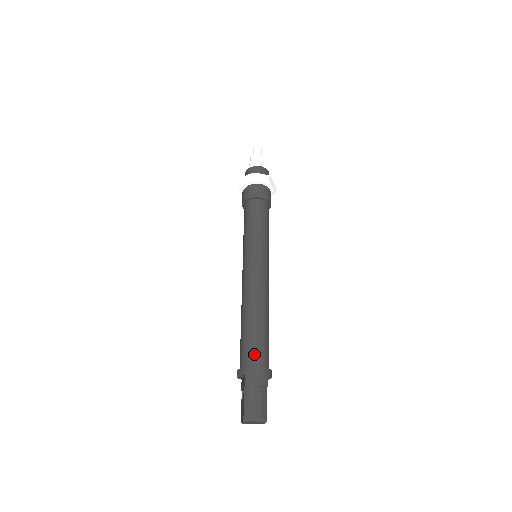
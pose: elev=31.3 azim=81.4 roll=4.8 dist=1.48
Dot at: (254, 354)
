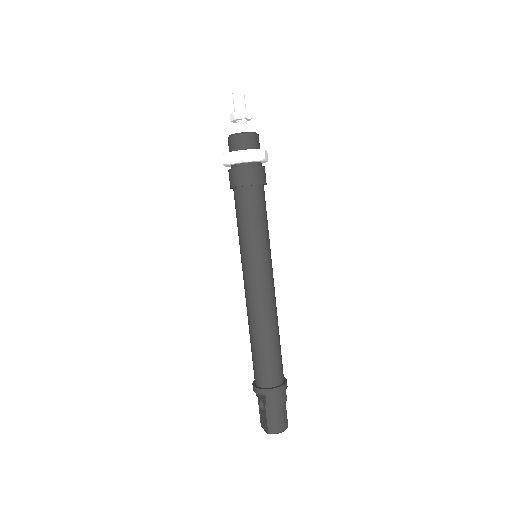
Dot at: (272, 374)
